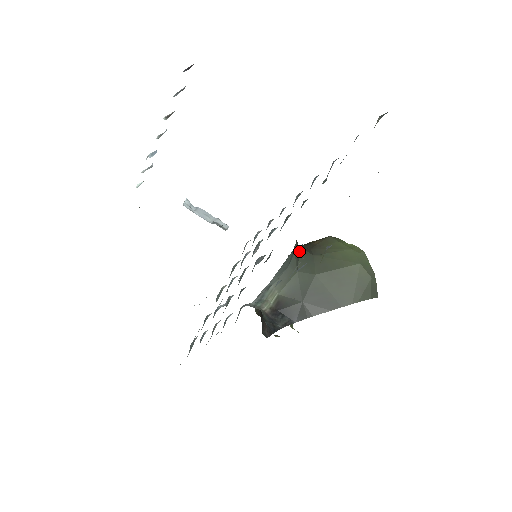
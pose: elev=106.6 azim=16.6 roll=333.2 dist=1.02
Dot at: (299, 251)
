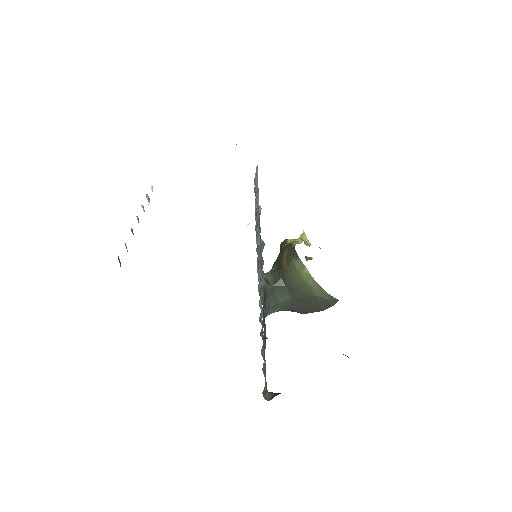
Dot at: (273, 289)
